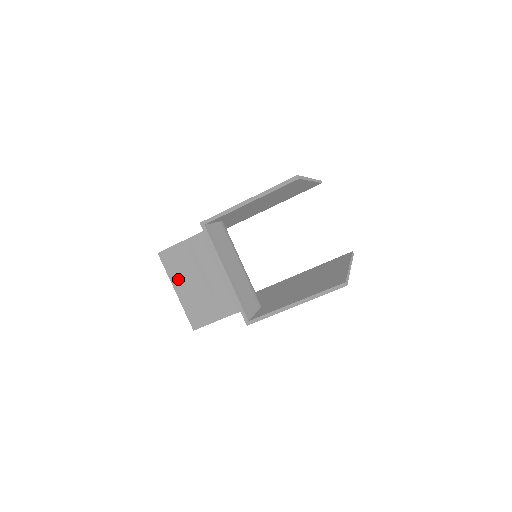
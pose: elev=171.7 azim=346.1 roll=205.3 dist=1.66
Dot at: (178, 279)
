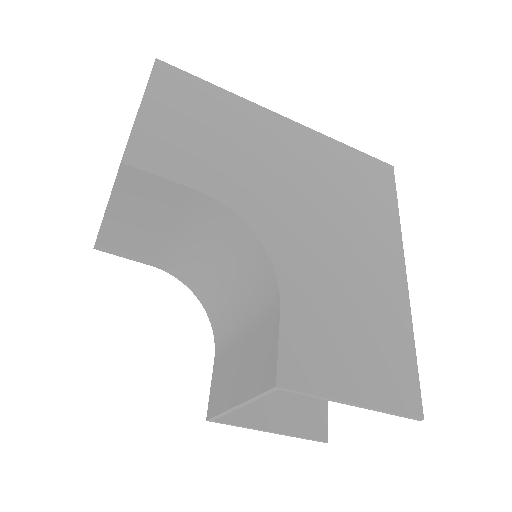
Dot at: (229, 394)
